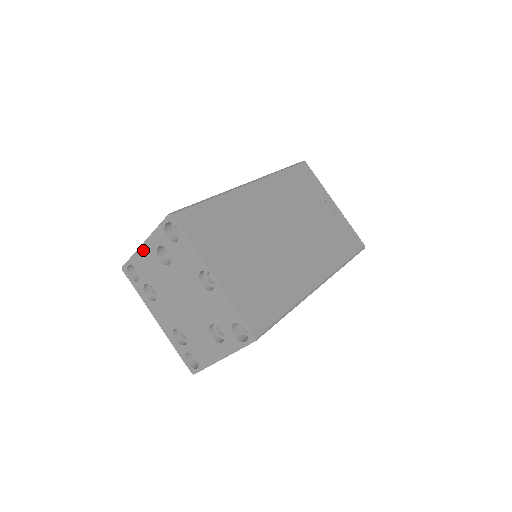
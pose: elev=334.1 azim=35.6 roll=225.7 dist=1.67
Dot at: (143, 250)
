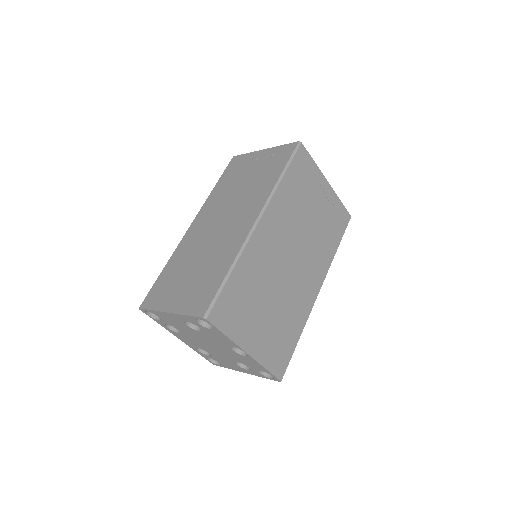
Dot at: (167, 315)
